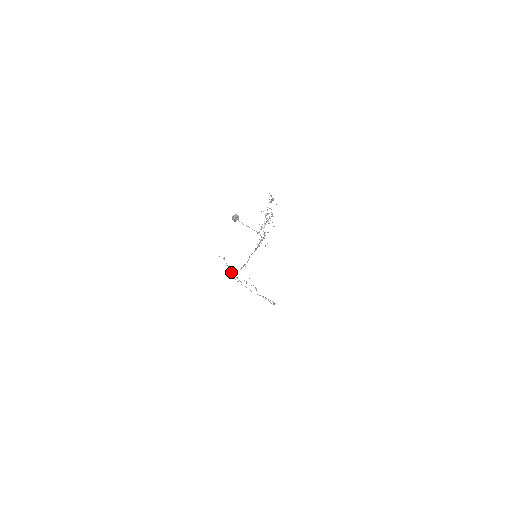
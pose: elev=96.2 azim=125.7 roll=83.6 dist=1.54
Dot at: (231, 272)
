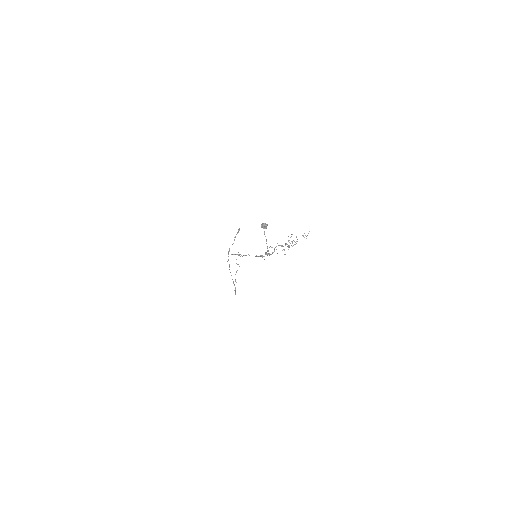
Dot at: occluded
